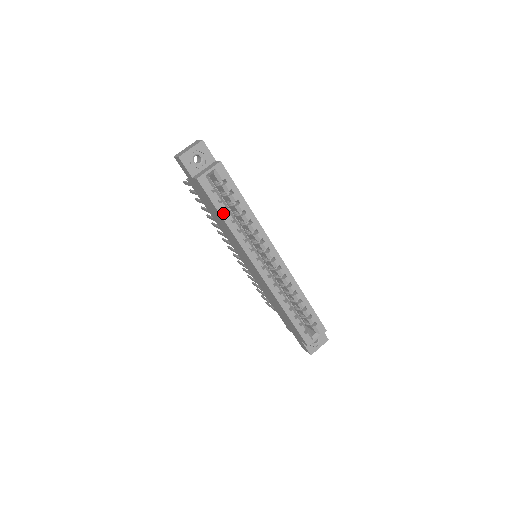
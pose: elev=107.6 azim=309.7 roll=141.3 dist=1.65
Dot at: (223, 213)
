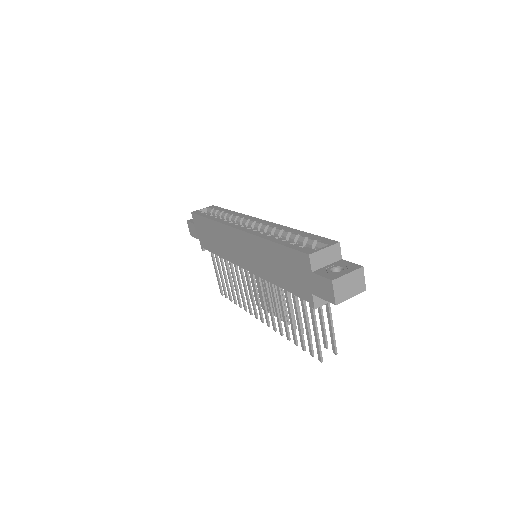
Dot at: (208, 217)
